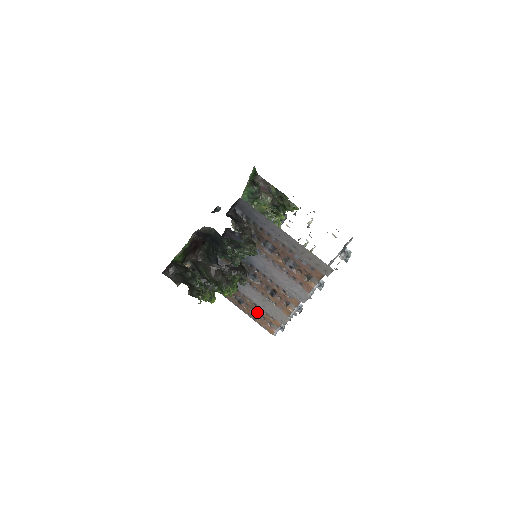
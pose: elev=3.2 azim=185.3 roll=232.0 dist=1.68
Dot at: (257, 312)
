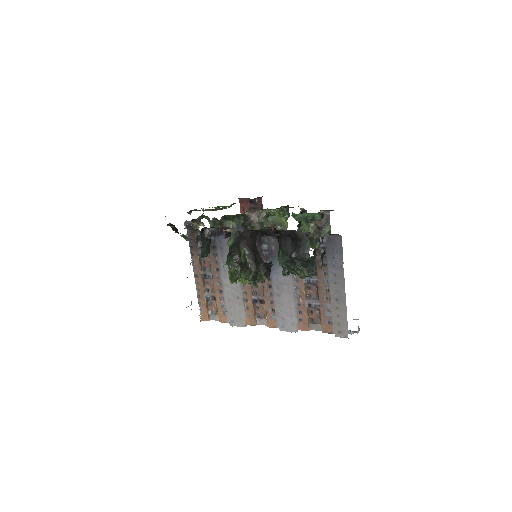
Dot at: (212, 296)
